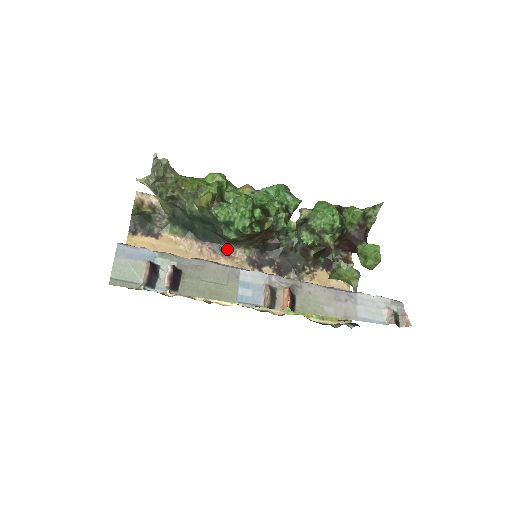
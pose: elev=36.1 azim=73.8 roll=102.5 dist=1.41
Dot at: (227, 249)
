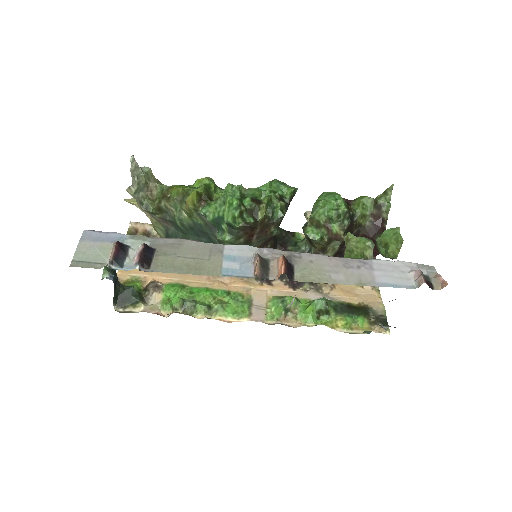
Dot at: occluded
